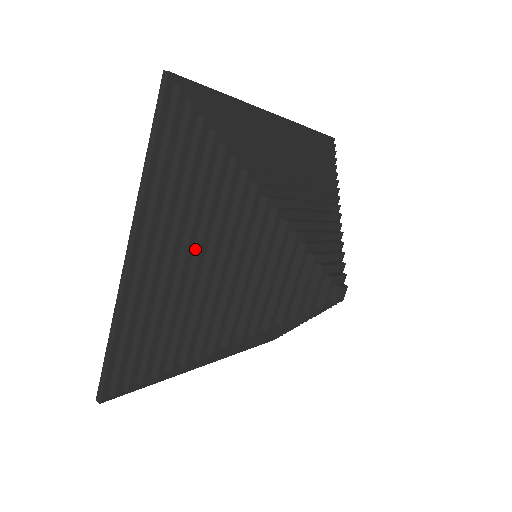
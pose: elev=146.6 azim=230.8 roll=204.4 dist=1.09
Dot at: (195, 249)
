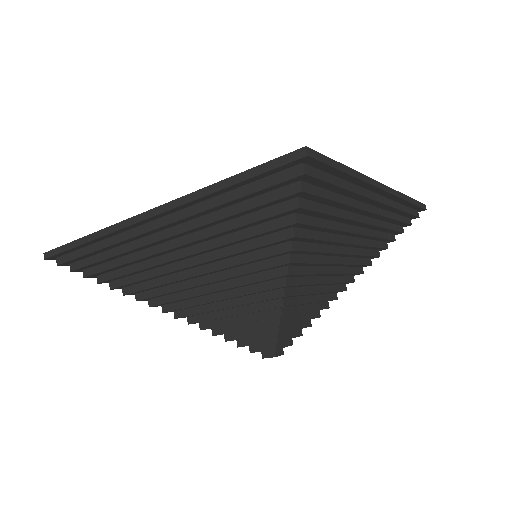
Dot at: (199, 257)
